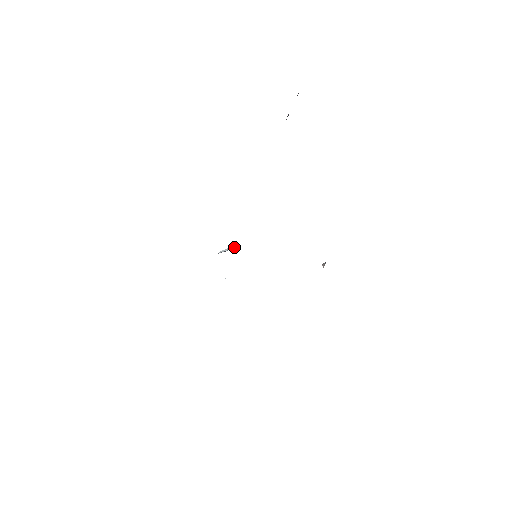
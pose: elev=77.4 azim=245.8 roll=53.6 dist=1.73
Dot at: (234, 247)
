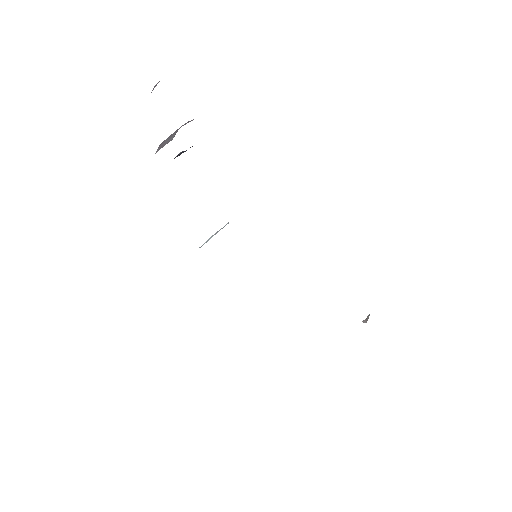
Dot at: (224, 226)
